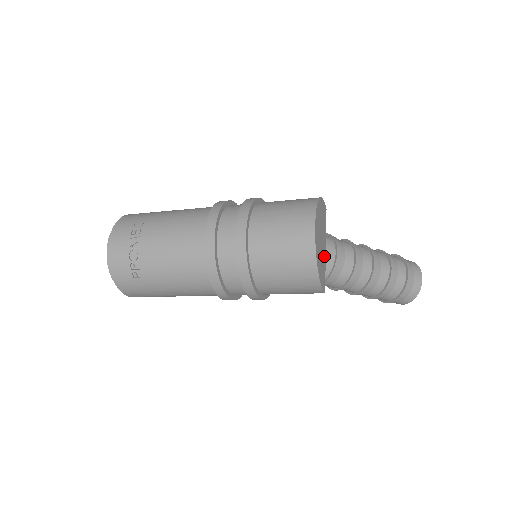
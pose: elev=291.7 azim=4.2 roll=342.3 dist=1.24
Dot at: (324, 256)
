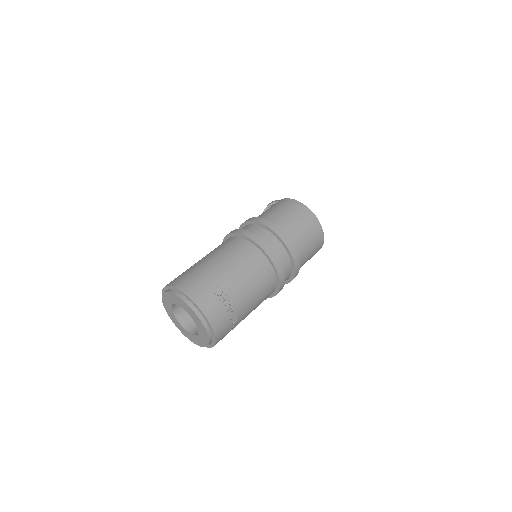
Dot at: occluded
